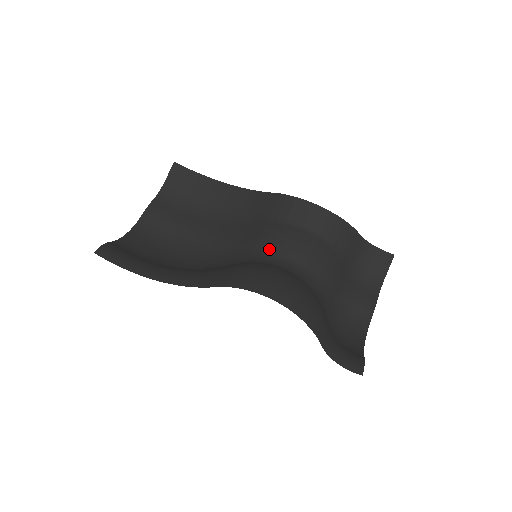
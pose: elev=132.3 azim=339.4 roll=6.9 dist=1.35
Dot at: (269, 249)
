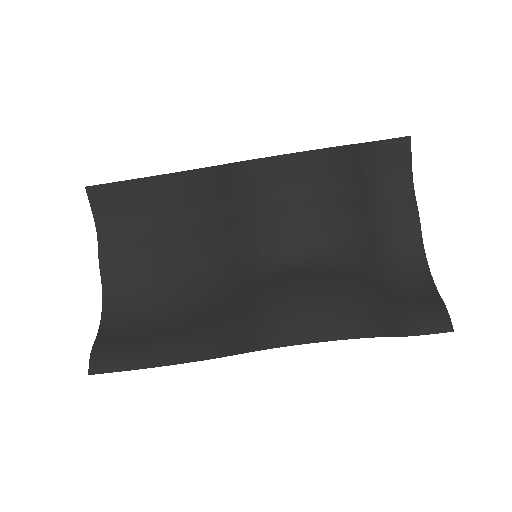
Dot at: (267, 248)
